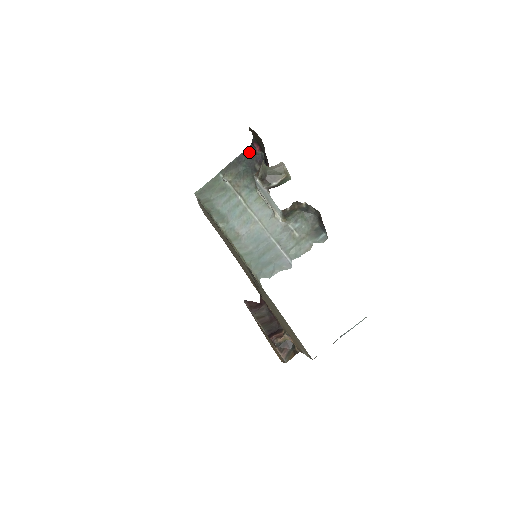
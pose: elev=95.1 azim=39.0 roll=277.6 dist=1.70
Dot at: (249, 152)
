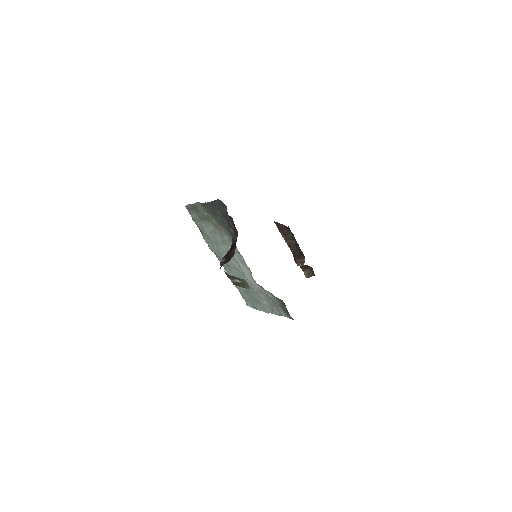
Dot at: (221, 204)
